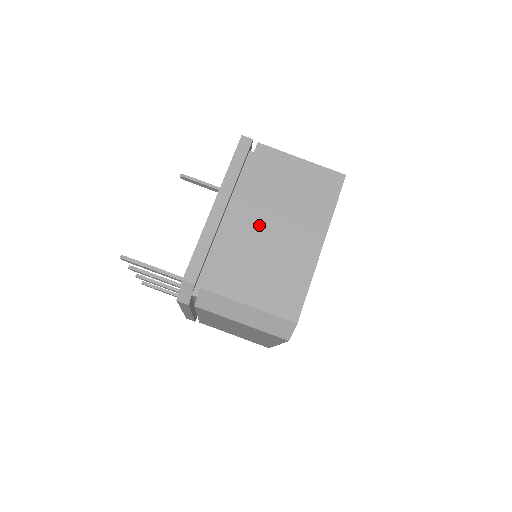
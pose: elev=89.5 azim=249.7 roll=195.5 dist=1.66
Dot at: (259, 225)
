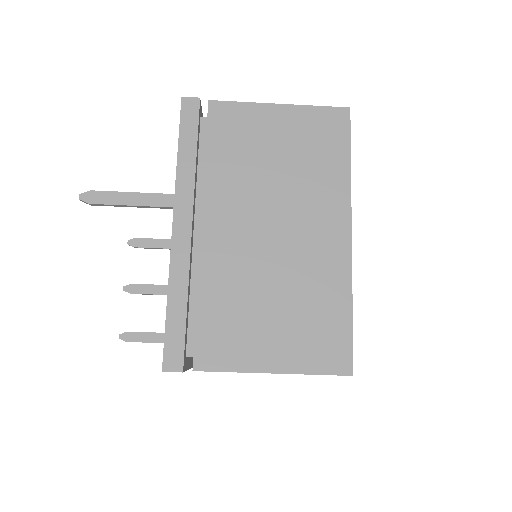
Dot at: occluded
